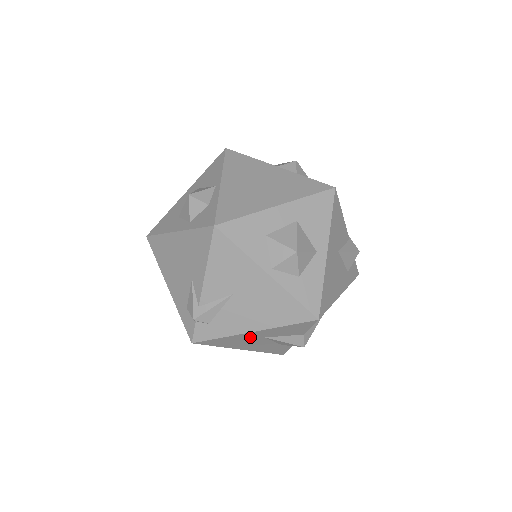
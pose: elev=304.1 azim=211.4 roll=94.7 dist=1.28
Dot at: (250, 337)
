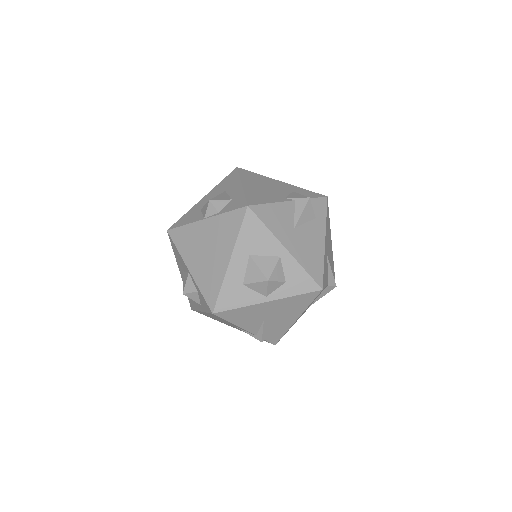
Dot at: occluded
